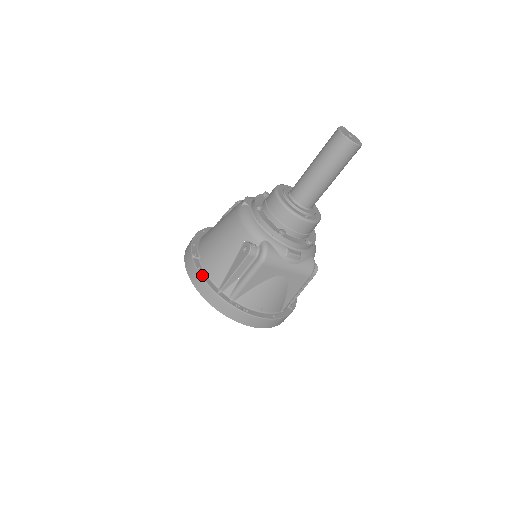
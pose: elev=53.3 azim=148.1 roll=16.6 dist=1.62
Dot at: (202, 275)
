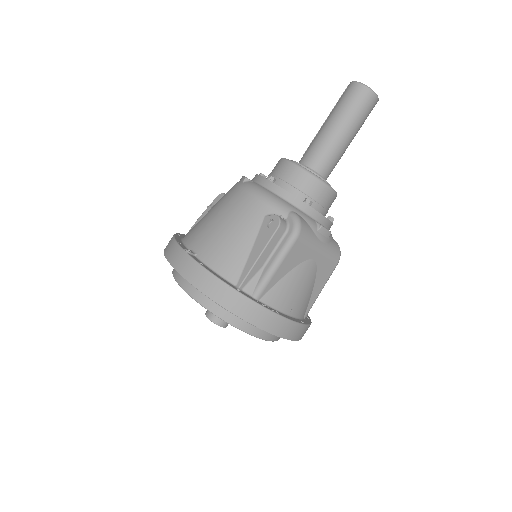
Dot at: (210, 271)
